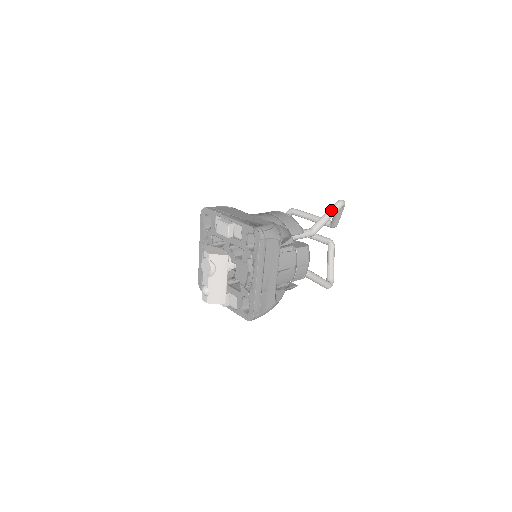
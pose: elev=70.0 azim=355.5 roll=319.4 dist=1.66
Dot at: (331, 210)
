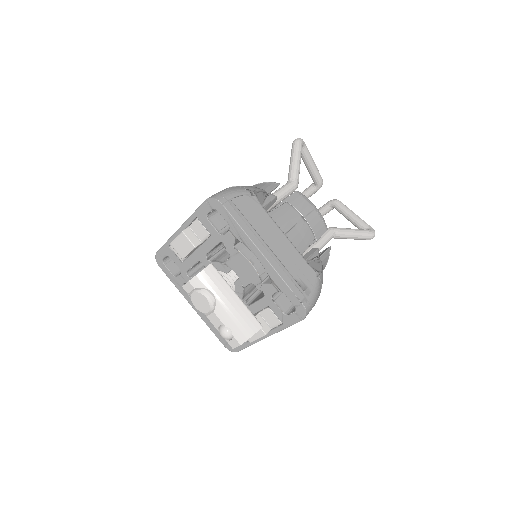
Dot at: (293, 153)
